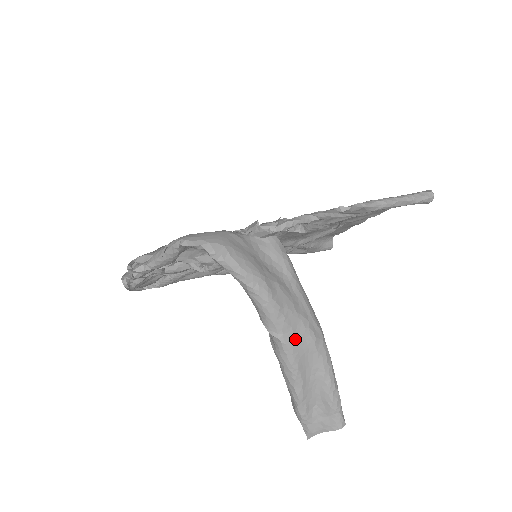
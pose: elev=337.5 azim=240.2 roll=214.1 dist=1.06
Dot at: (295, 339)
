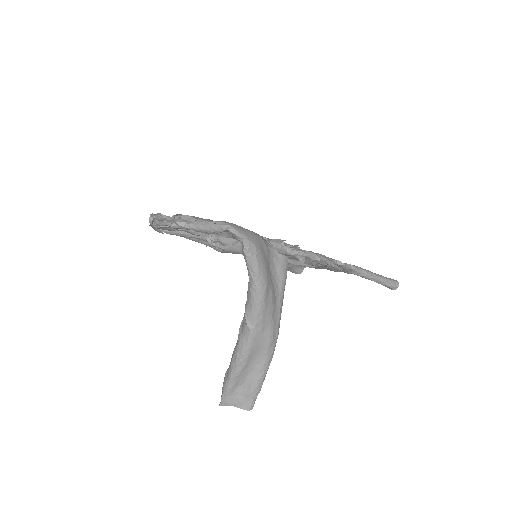
Dot at: (260, 335)
